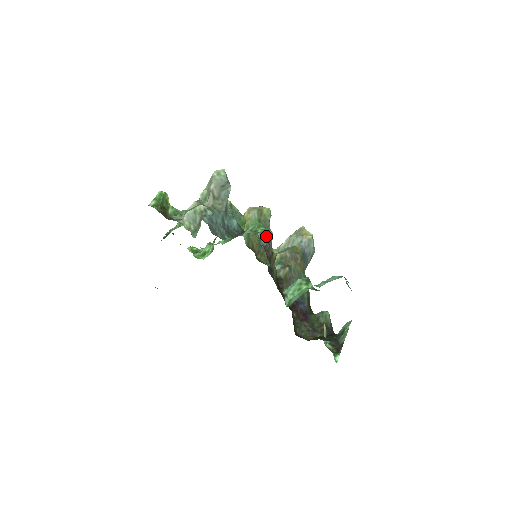
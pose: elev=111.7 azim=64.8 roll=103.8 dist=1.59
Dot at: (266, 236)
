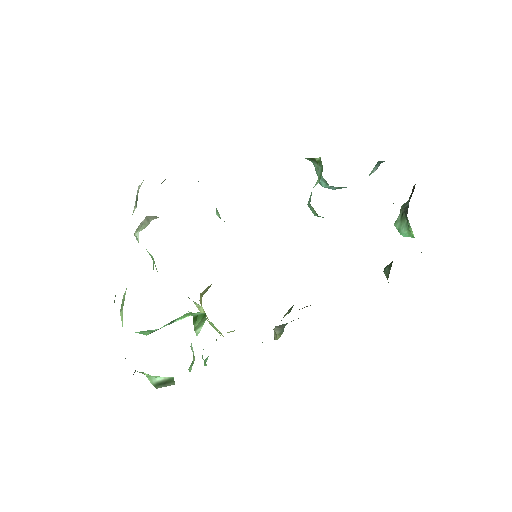
Dot at: occluded
